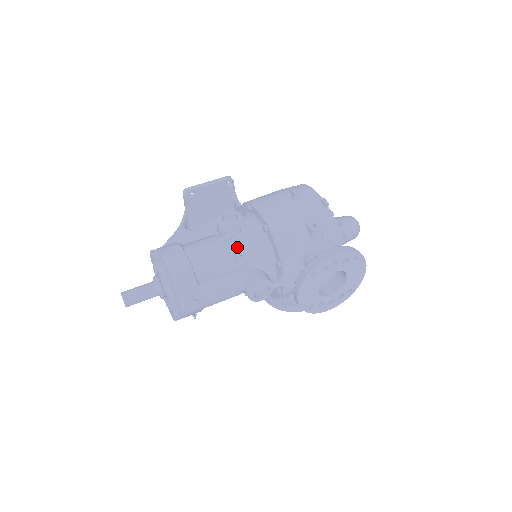
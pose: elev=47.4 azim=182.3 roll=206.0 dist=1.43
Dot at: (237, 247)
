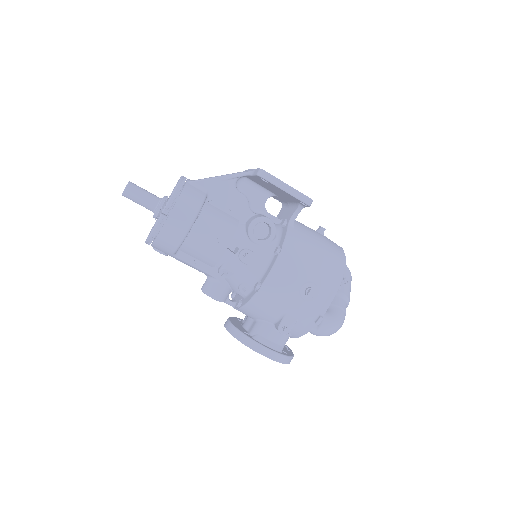
Dot at: (231, 263)
